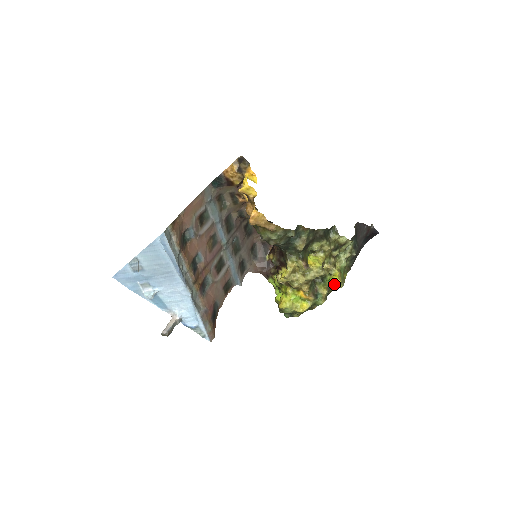
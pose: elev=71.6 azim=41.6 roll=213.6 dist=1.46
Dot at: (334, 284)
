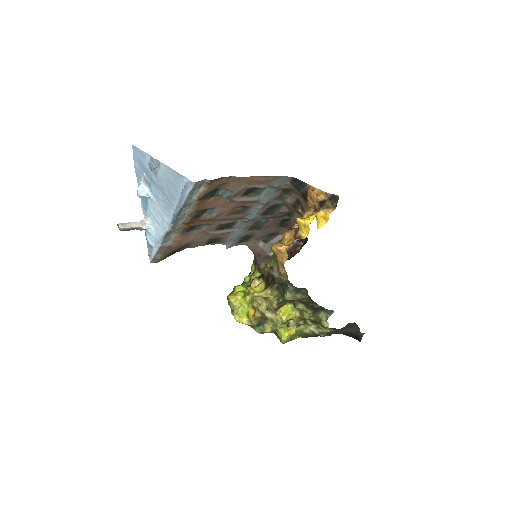
Dot at: (280, 335)
